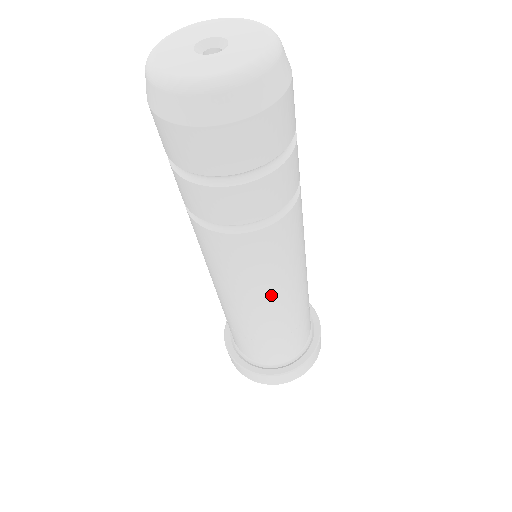
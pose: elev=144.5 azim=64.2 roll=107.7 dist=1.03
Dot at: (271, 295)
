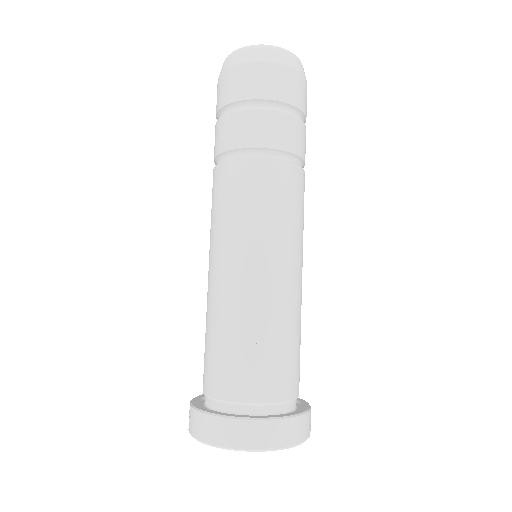
Dot at: (293, 256)
